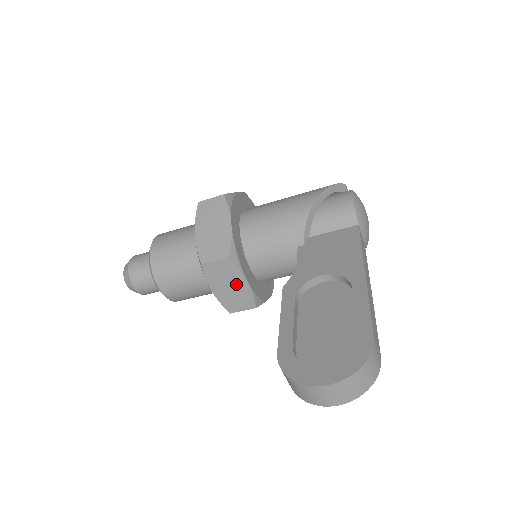
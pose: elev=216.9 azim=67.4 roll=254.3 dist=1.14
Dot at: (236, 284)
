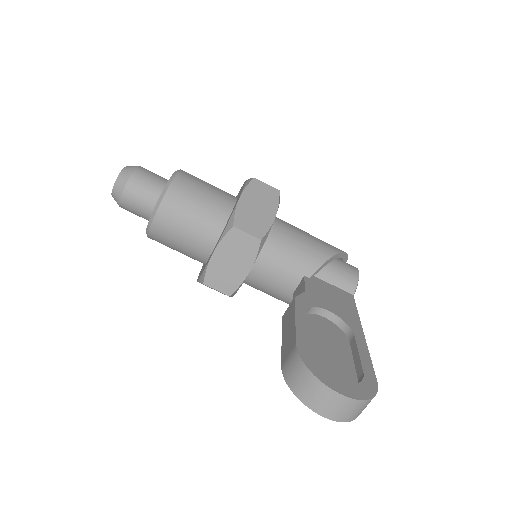
Dot at: (239, 265)
